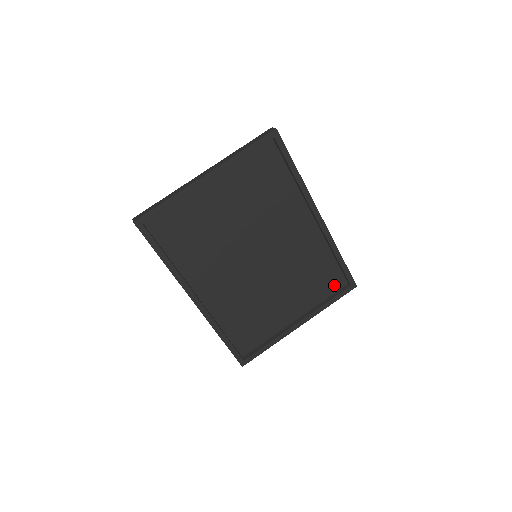
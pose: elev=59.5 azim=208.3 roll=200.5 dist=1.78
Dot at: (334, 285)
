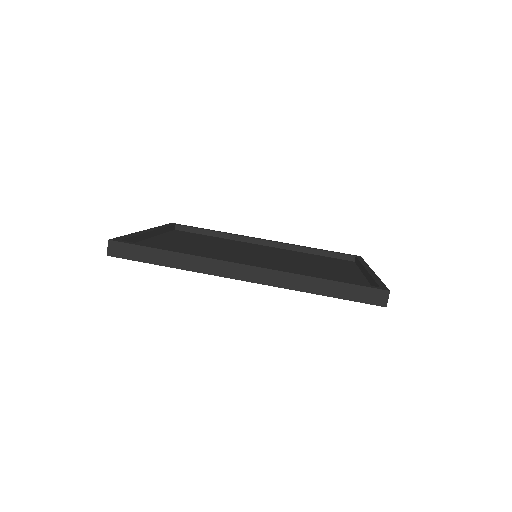
Dot at: occluded
